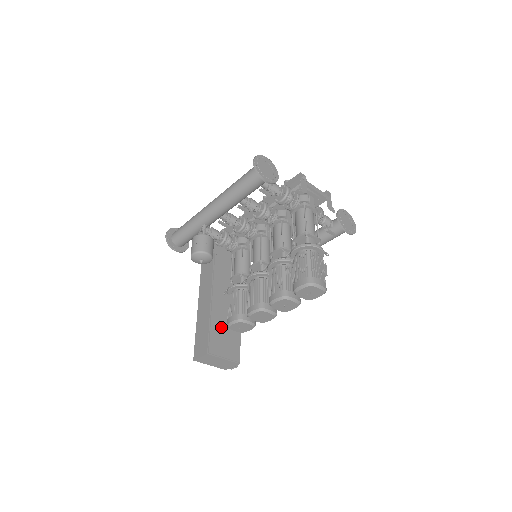
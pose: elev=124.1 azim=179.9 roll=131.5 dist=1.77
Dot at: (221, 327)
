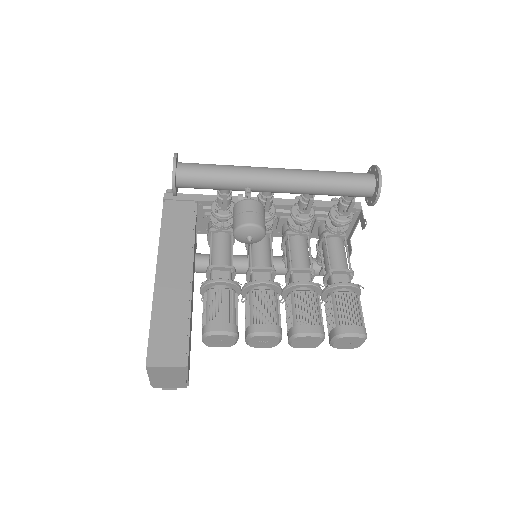
Dot at: (190, 329)
